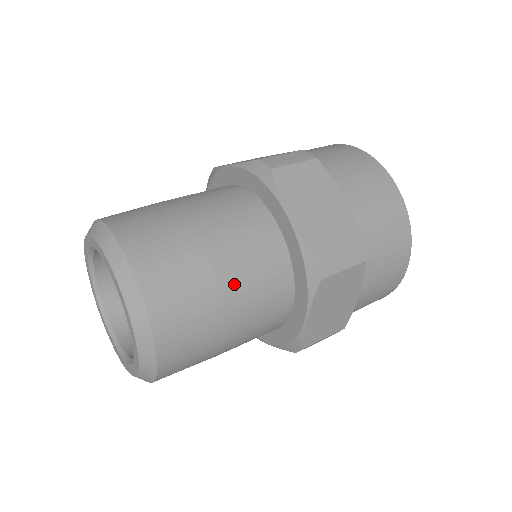
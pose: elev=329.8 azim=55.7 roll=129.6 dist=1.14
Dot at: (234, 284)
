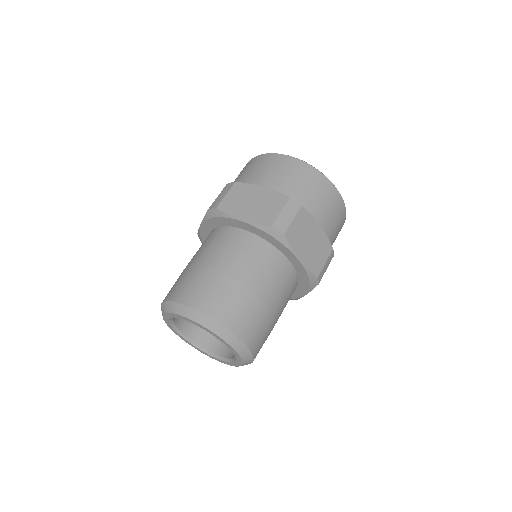
Dot at: (279, 309)
